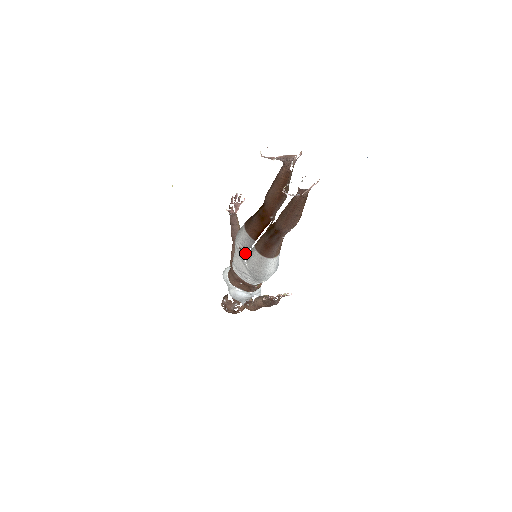
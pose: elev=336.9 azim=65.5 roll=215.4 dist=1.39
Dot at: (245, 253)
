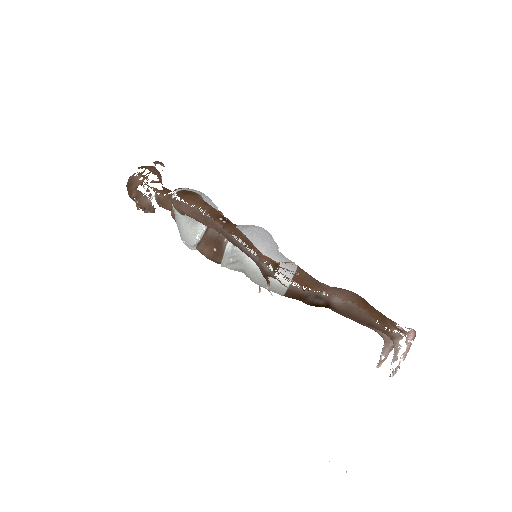
Dot at: occluded
